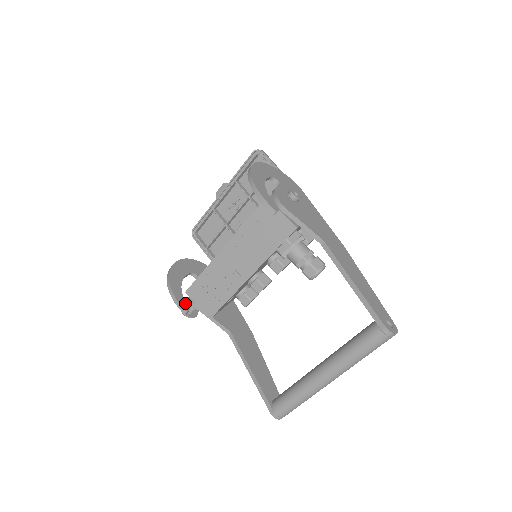
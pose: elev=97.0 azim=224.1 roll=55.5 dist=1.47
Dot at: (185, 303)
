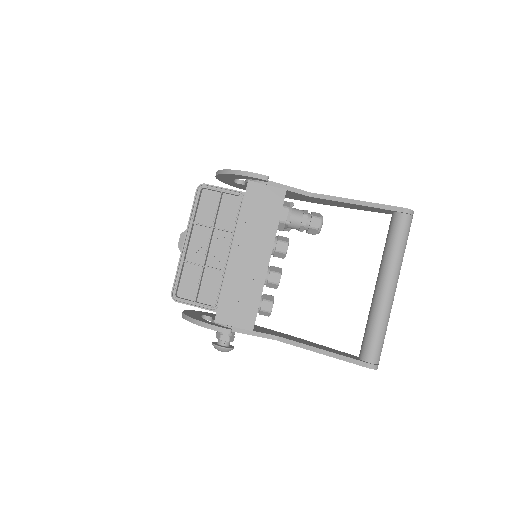
Dot at: (223, 326)
